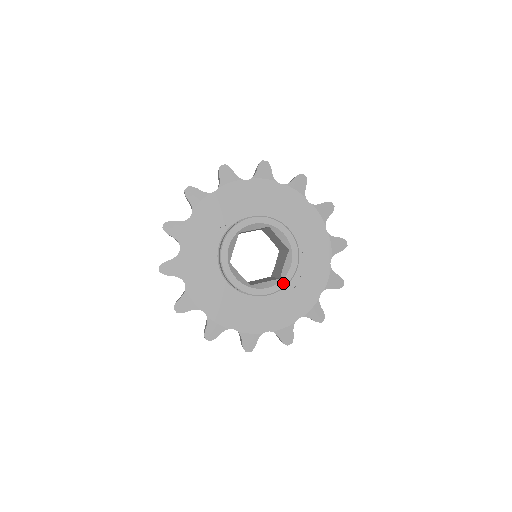
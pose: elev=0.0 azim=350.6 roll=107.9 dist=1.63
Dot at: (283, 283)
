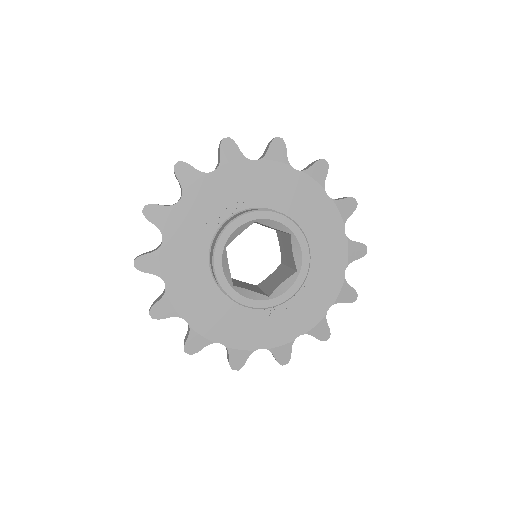
Dot at: (269, 303)
